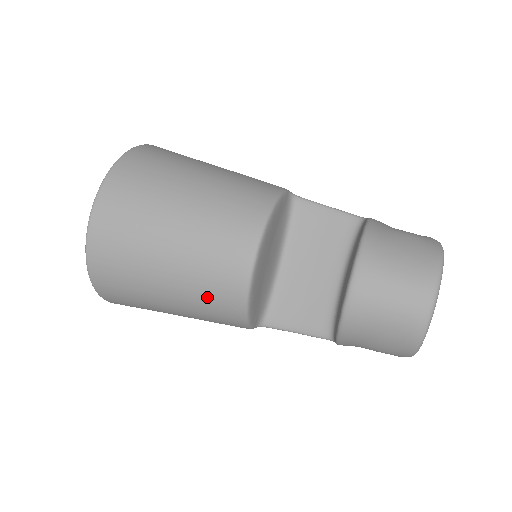
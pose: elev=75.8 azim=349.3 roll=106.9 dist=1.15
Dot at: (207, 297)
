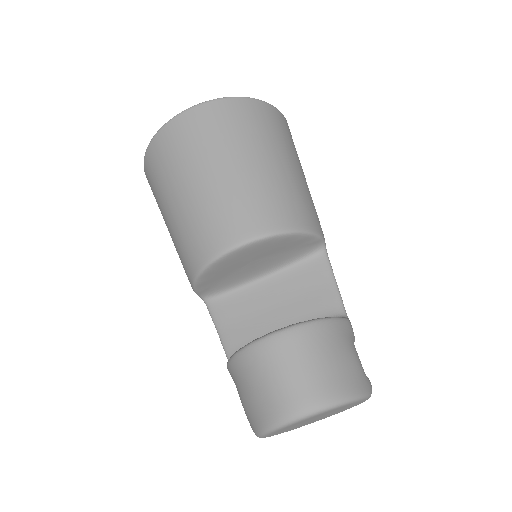
Dot at: (190, 235)
